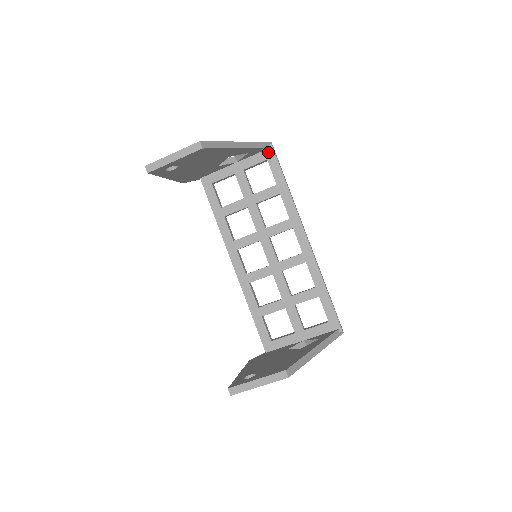
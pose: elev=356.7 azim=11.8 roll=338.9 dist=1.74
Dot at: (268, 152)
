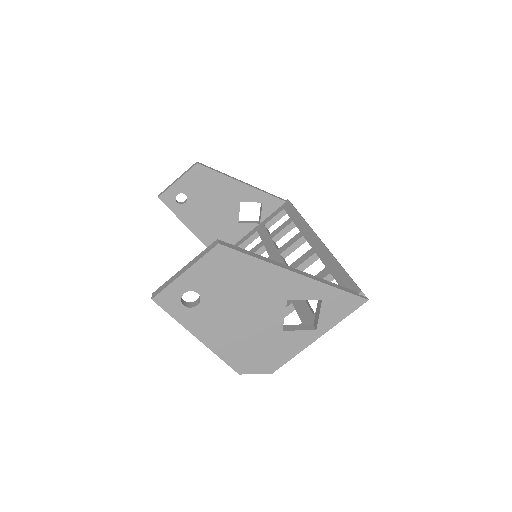
Dot at: (285, 204)
